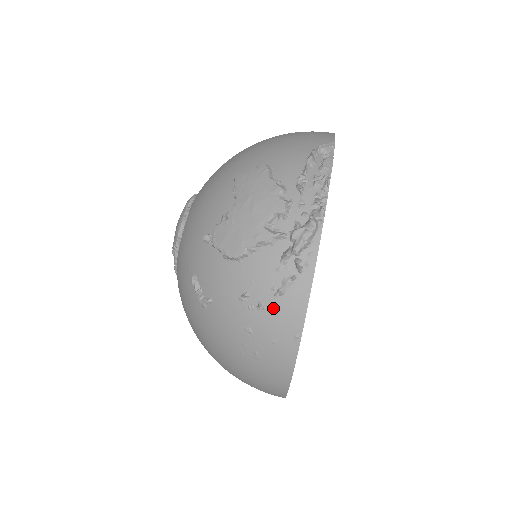
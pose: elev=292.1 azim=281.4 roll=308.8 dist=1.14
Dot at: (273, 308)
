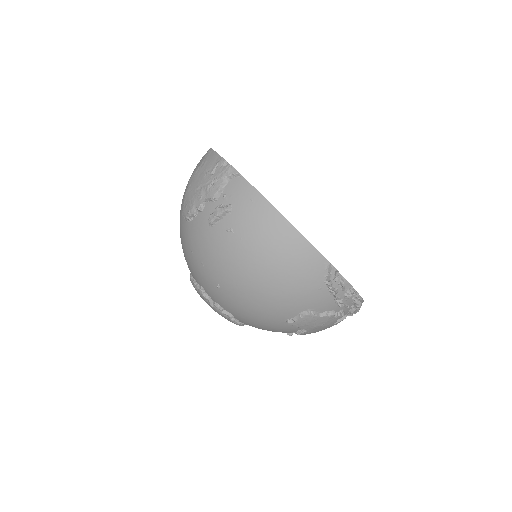
Dot at: occluded
